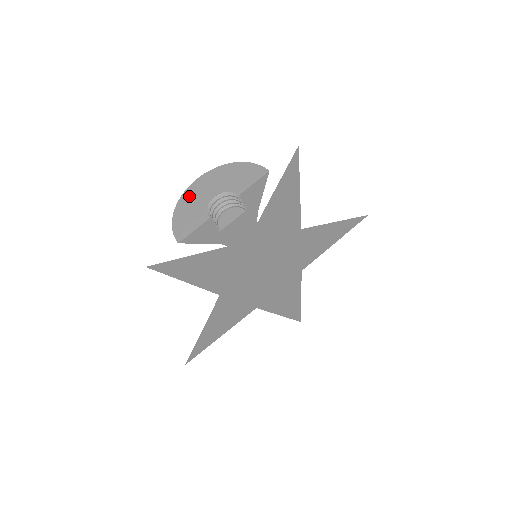
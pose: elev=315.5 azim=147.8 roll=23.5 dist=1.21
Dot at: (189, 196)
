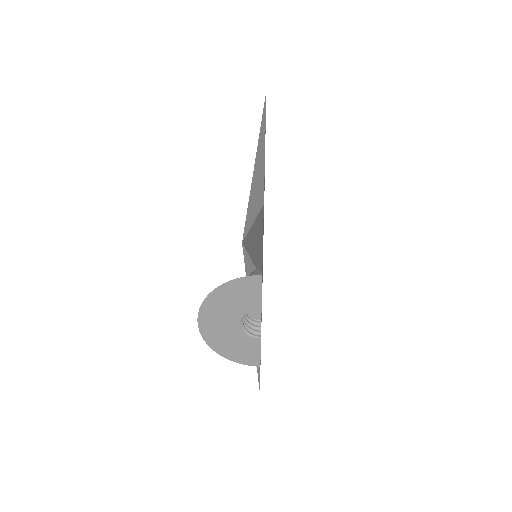
Dot at: (214, 339)
